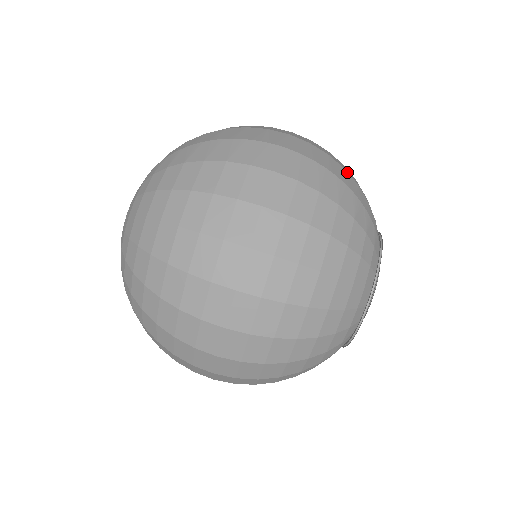
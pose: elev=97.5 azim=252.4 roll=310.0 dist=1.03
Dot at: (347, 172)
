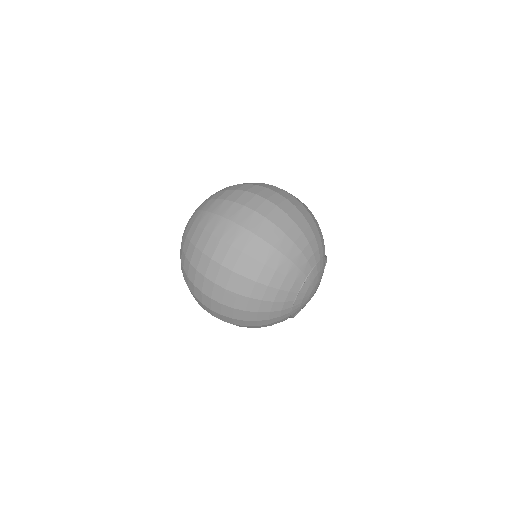
Dot at: (287, 235)
